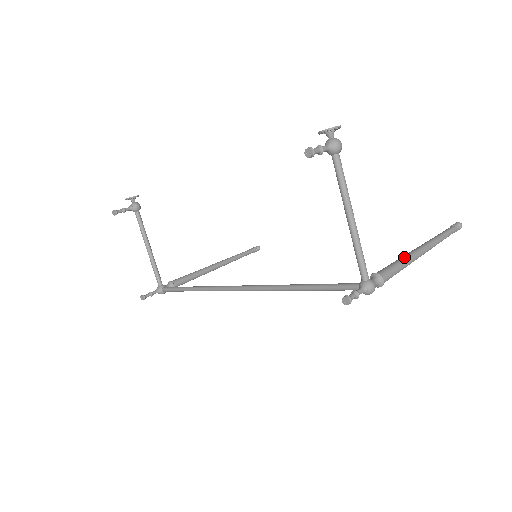
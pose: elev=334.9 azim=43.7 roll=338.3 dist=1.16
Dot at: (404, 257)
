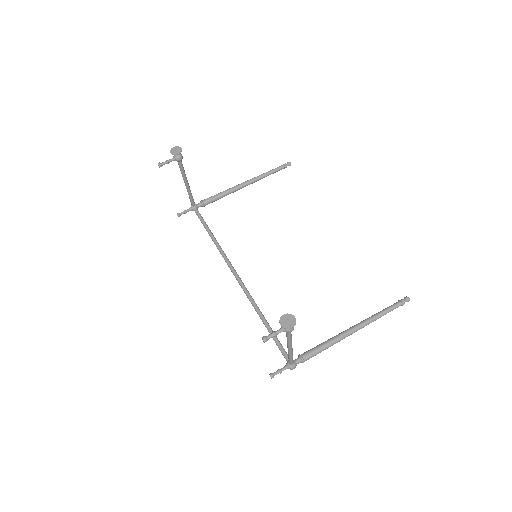
Dot at: (332, 341)
